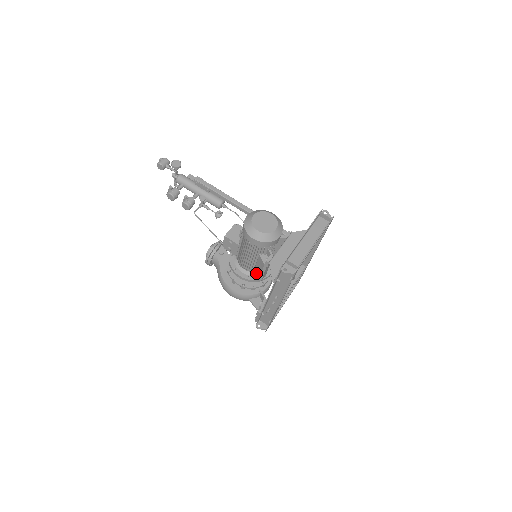
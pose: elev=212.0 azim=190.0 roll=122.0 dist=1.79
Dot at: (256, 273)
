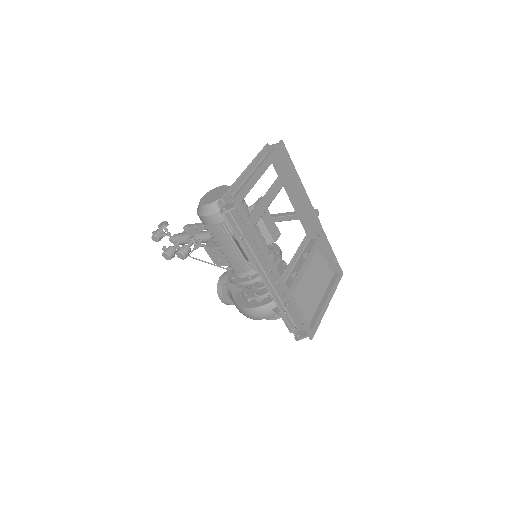
Dot at: occluded
